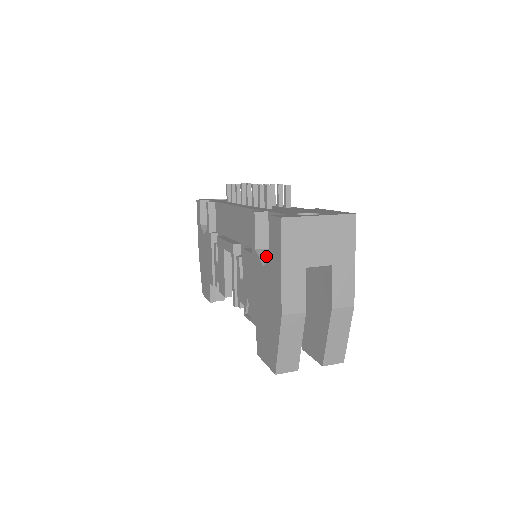
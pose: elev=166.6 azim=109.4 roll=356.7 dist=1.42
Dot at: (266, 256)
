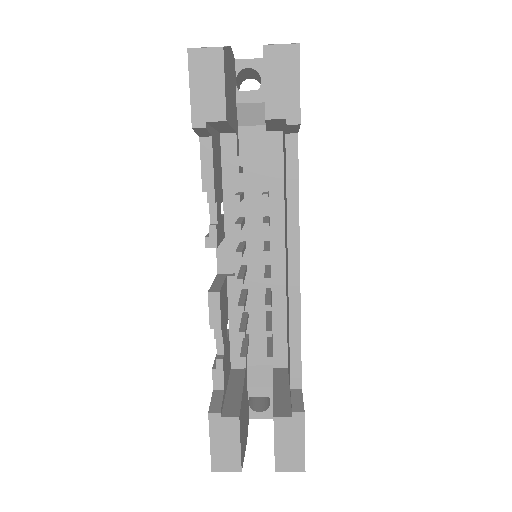
Dot at: occluded
